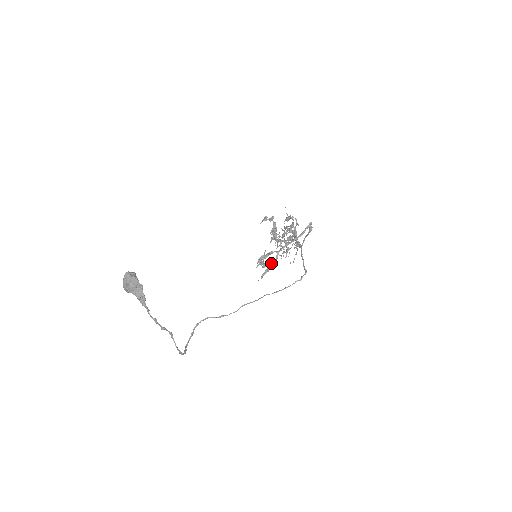
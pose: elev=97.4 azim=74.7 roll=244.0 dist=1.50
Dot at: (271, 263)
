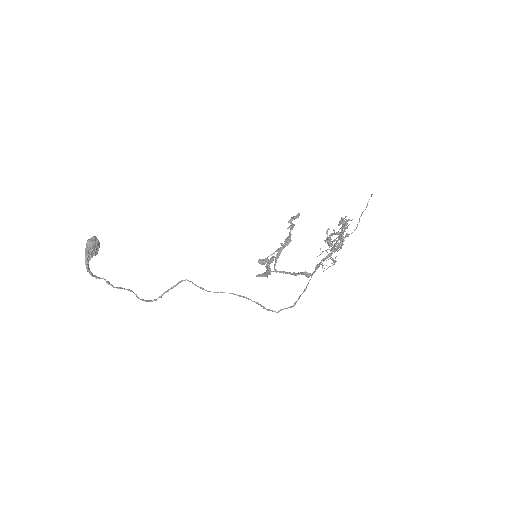
Dot at: (266, 273)
